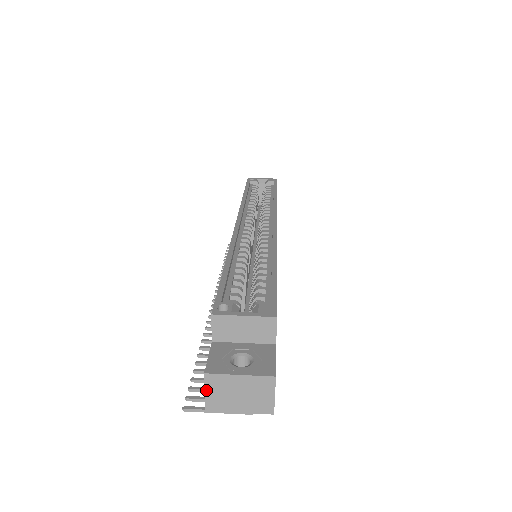
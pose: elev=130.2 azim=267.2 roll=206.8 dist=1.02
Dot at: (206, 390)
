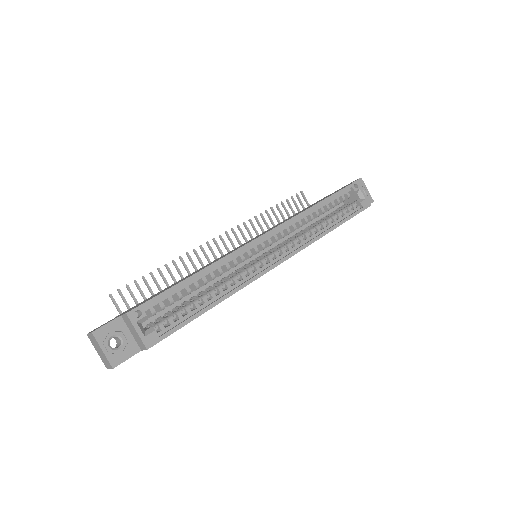
Dot at: (90, 334)
